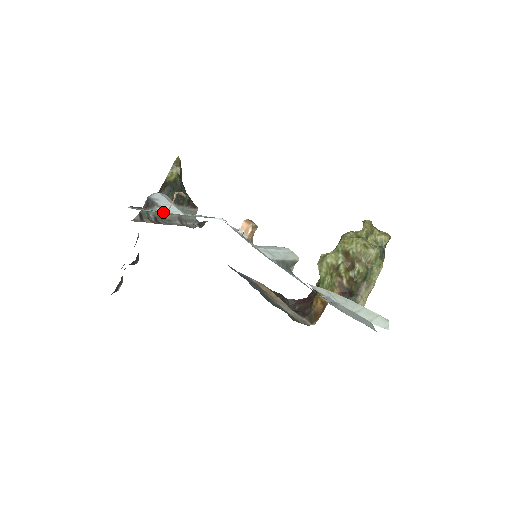
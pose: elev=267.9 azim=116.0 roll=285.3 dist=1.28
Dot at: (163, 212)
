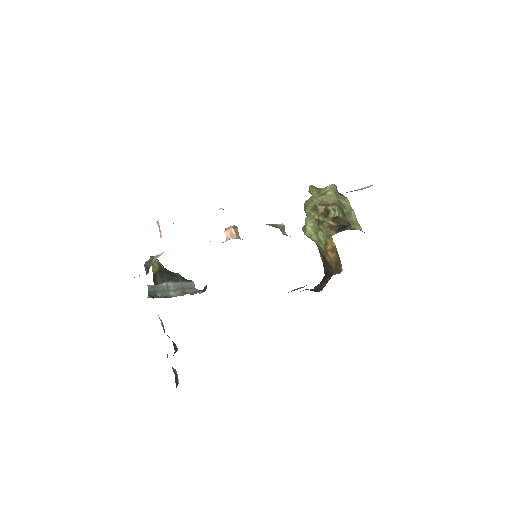
Dot at: (167, 292)
